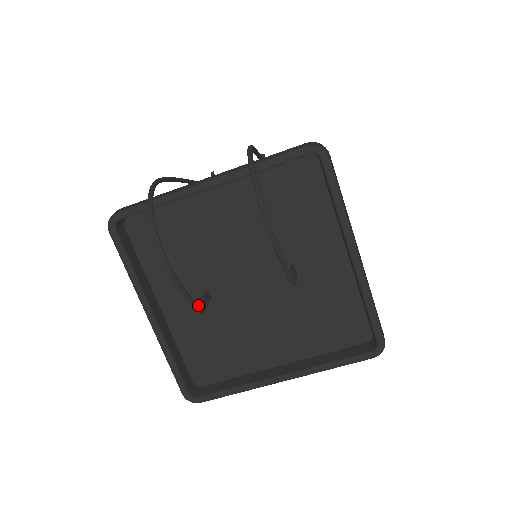
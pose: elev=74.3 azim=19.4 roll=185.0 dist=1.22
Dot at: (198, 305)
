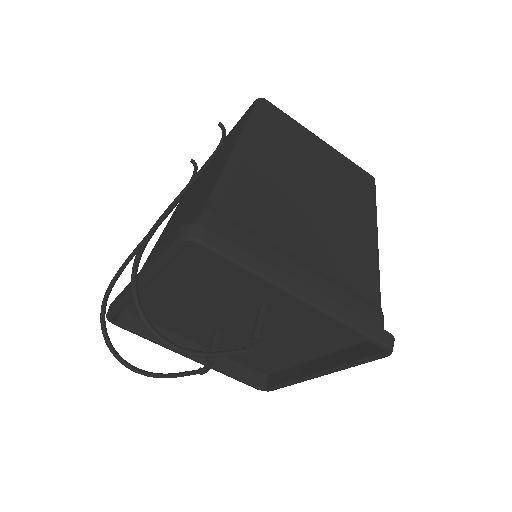
Dot at: (201, 369)
